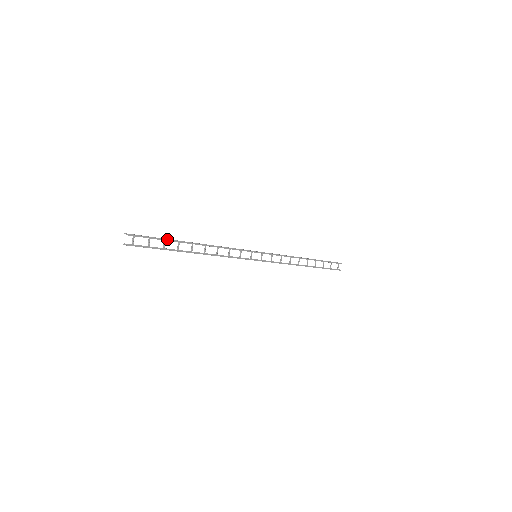
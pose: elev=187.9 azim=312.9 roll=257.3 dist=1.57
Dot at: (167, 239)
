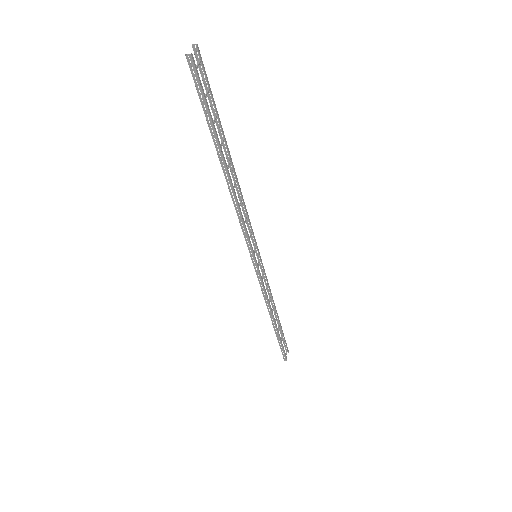
Dot at: occluded
